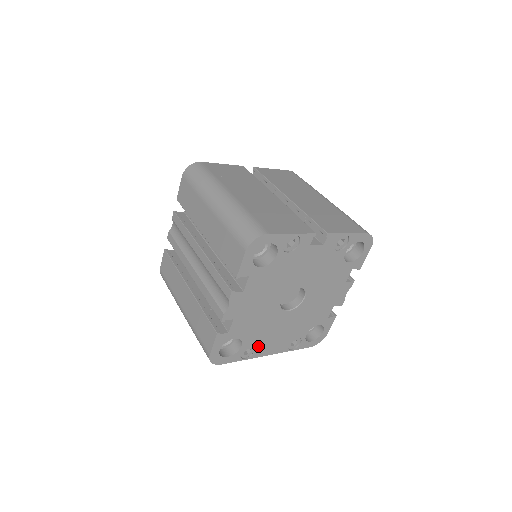
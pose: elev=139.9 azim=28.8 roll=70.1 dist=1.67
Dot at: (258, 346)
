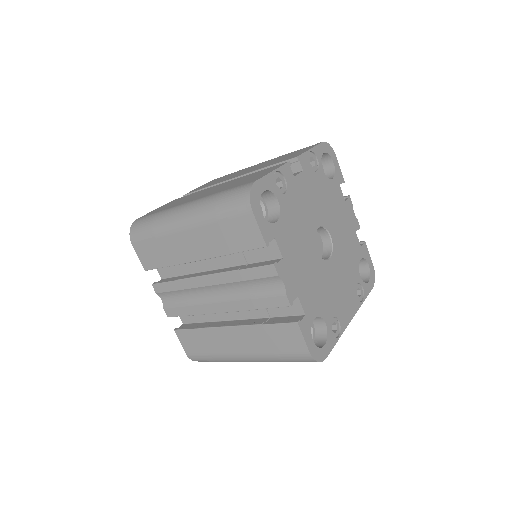
Dot at: (337, 315)
